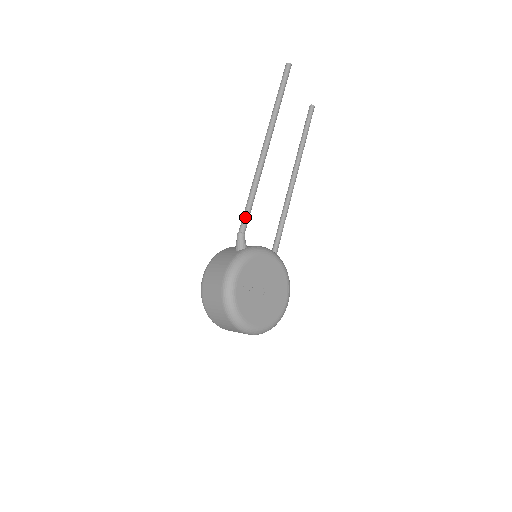
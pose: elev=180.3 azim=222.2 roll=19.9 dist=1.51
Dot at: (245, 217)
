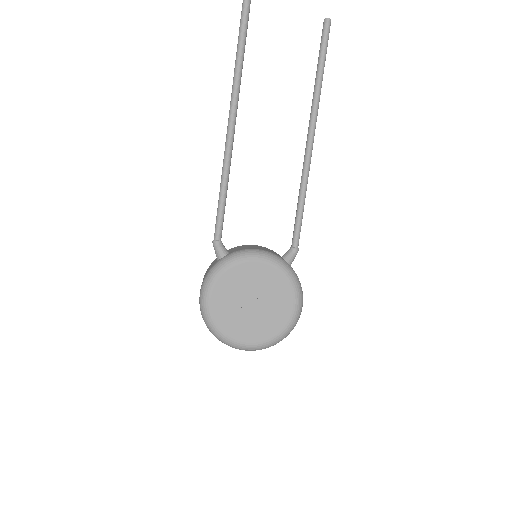
Dot at: (216, 221)
